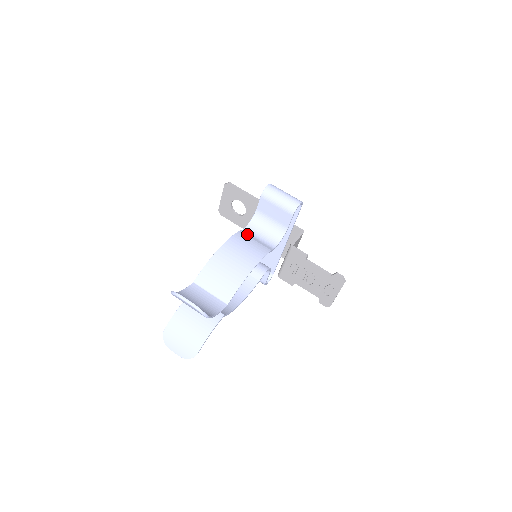
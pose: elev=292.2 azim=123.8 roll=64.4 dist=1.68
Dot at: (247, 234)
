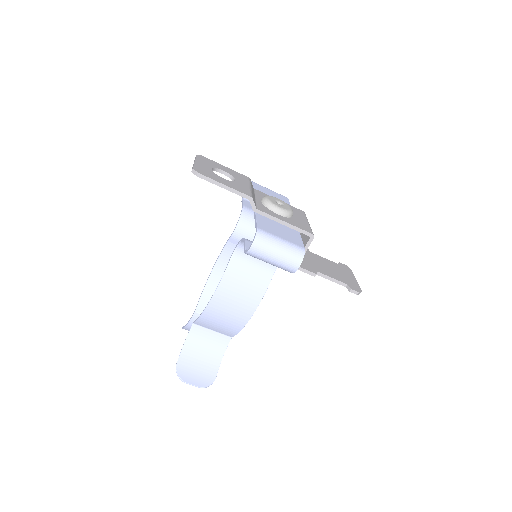
Dot at: (238, 265)
